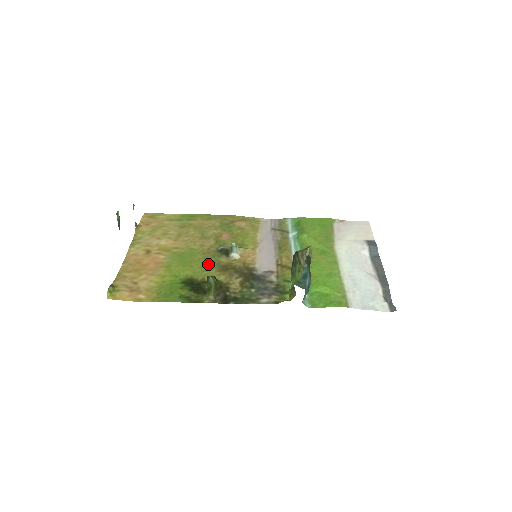
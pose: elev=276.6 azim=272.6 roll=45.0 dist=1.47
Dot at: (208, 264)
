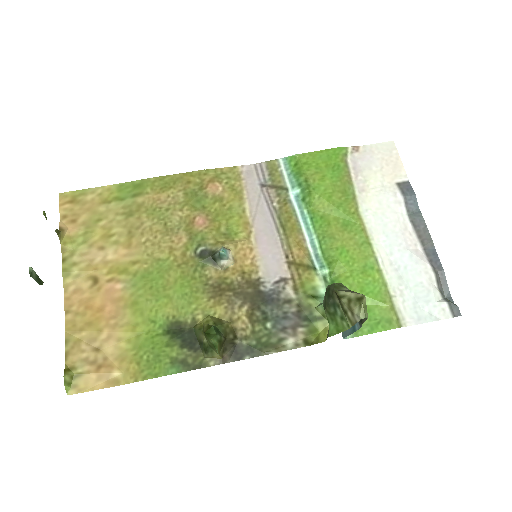
Dot at: (192, 288)
